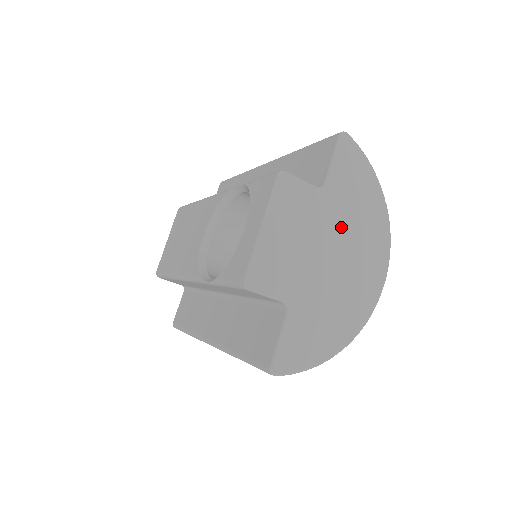
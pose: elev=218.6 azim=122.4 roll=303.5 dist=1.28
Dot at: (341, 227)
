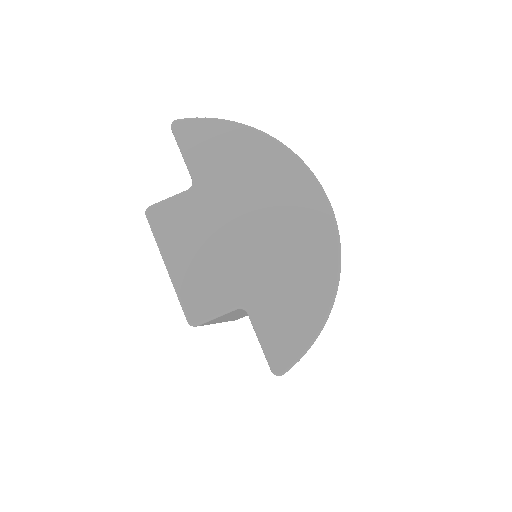
Dot at: (238, 199)
